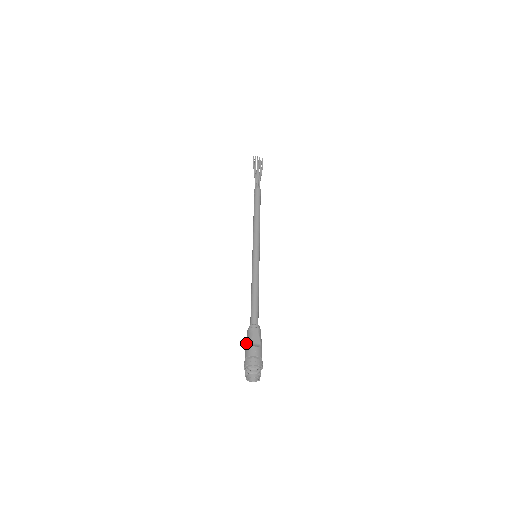
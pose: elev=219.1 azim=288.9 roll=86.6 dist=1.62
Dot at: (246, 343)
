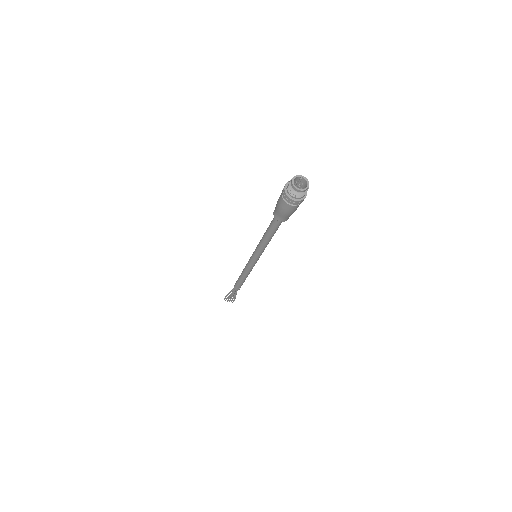
Dot at: occluded
